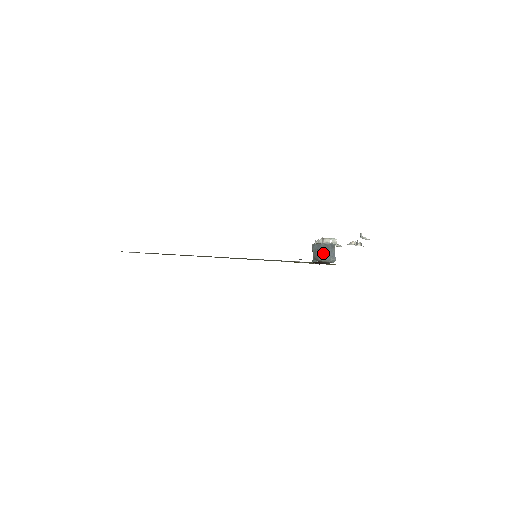
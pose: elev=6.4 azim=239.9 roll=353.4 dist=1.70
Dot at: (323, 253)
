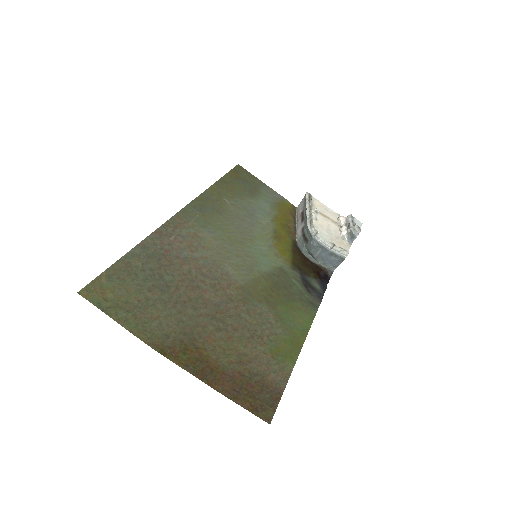
Dot at: (327, 259)
